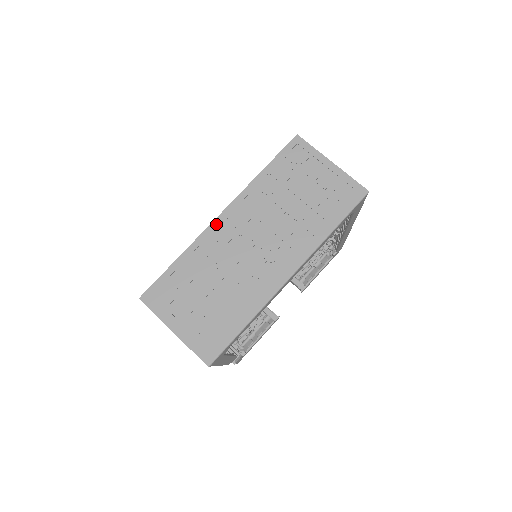
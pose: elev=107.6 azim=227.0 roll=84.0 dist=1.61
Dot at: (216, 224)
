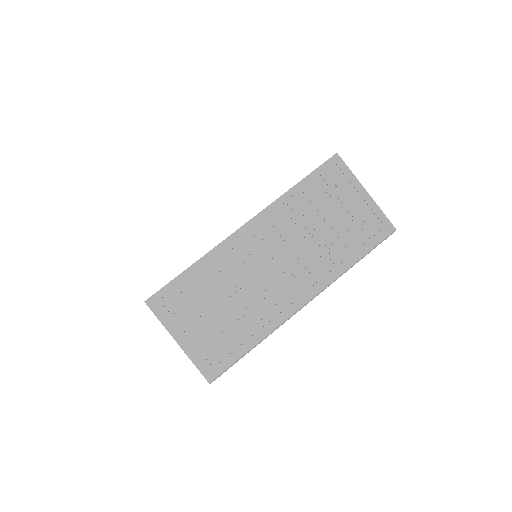
Dot at: (238, 235)
